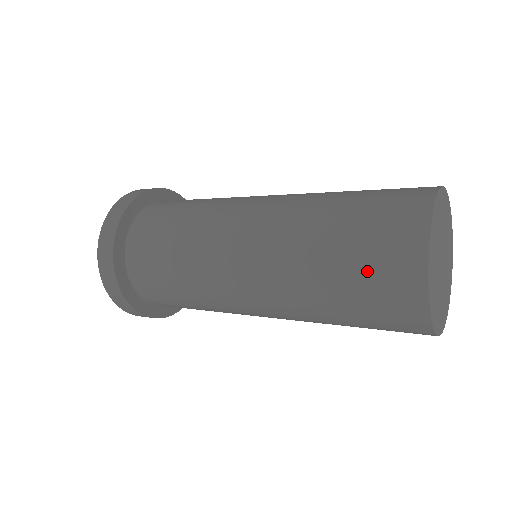
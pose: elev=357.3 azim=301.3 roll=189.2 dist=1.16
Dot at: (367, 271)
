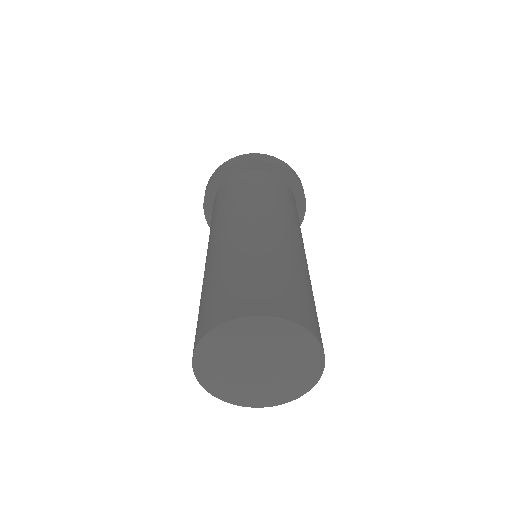
Dot at: occluded
